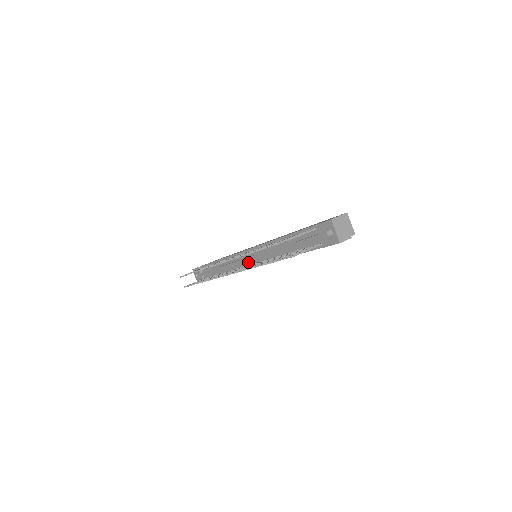
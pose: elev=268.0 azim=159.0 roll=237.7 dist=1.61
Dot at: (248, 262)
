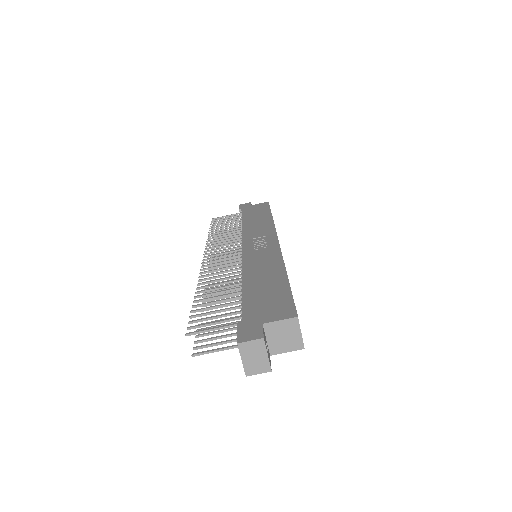
Dot at: occluded
